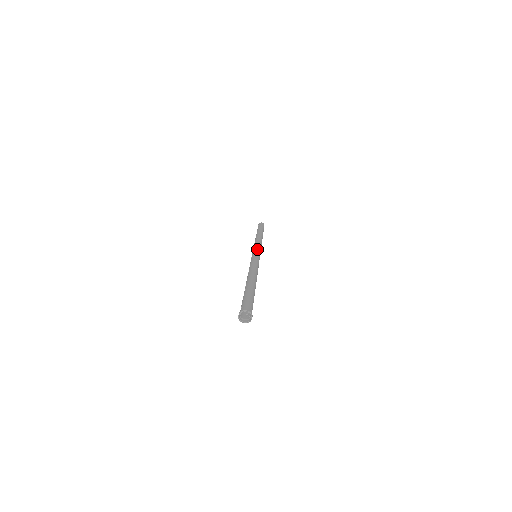
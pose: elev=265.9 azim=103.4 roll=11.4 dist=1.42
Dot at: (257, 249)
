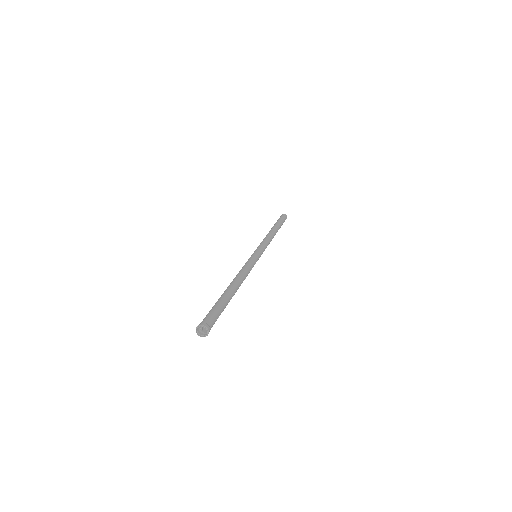
Dot at: (256, 249)
